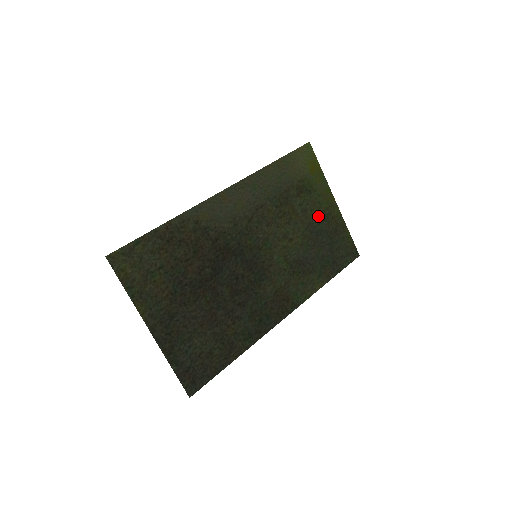
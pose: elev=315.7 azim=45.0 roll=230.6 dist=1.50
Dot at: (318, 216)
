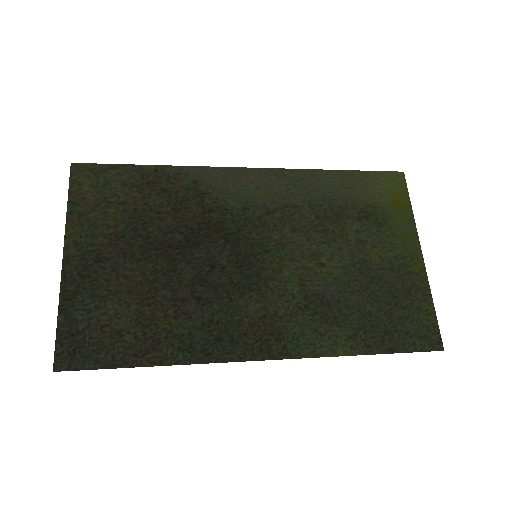
Dot at: (383, 259)
